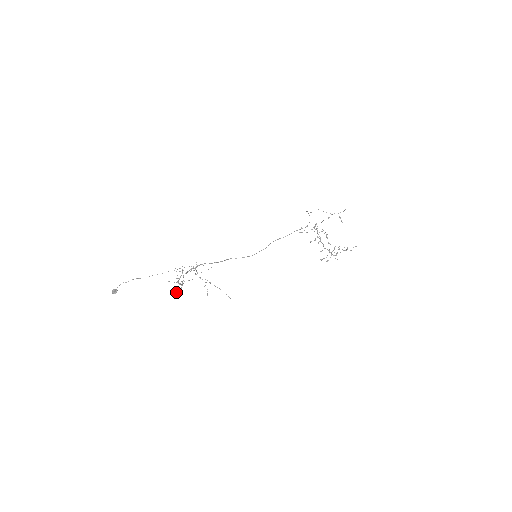
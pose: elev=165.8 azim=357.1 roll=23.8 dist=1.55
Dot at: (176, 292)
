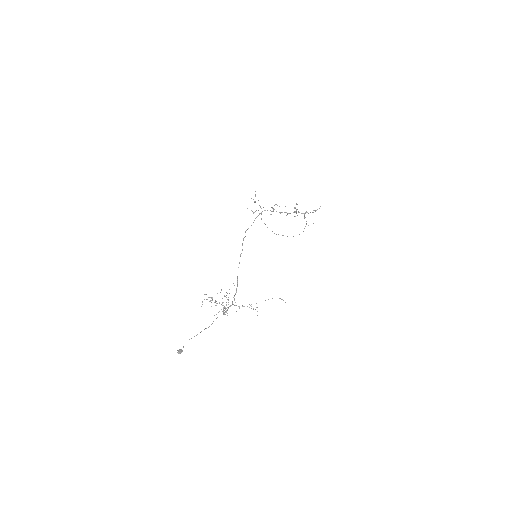
Dot at: occluded
